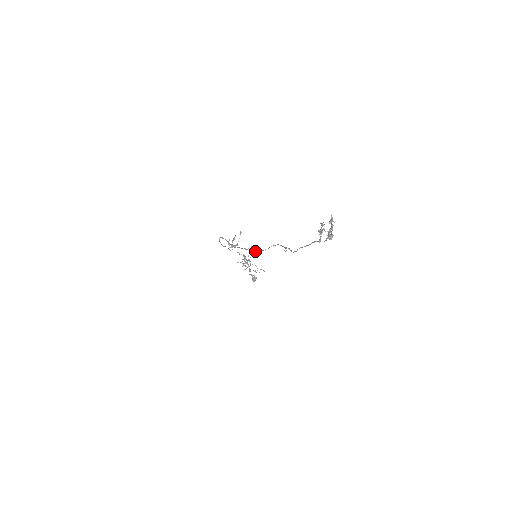
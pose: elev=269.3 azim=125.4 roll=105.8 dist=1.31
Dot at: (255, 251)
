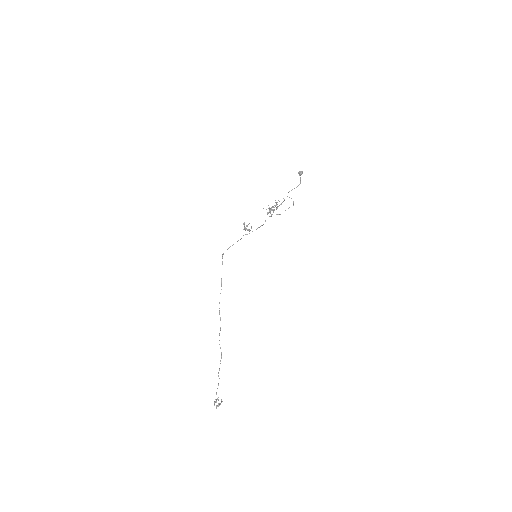
Dot at: occluded
